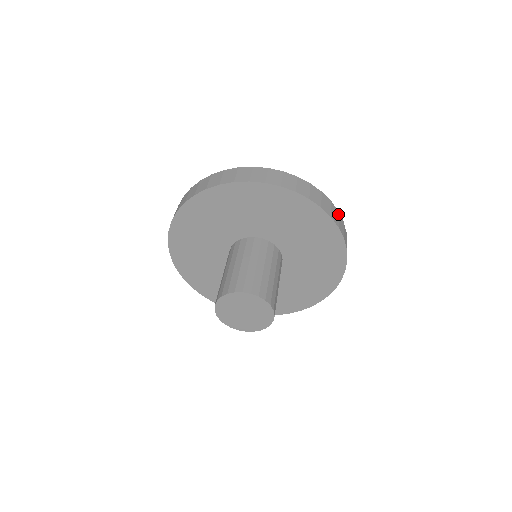
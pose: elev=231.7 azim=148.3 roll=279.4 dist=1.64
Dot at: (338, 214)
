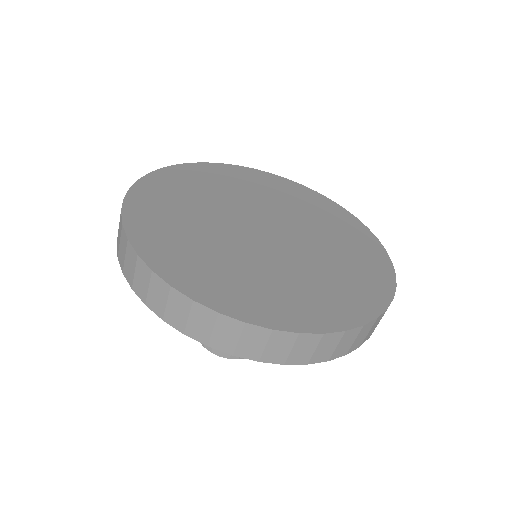
Dot at: (319, 340)
